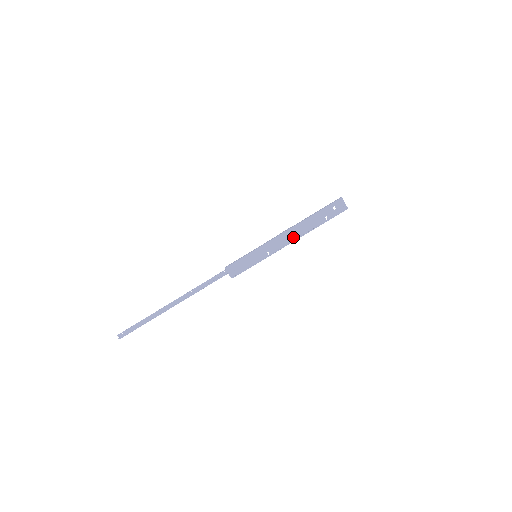
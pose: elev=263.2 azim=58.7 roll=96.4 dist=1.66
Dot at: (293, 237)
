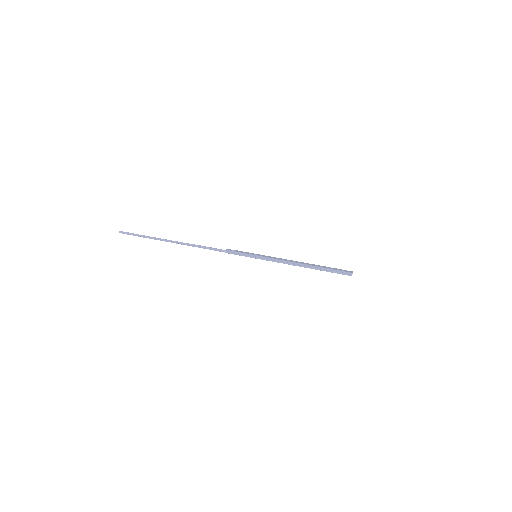
Dot at: (294, 262)
